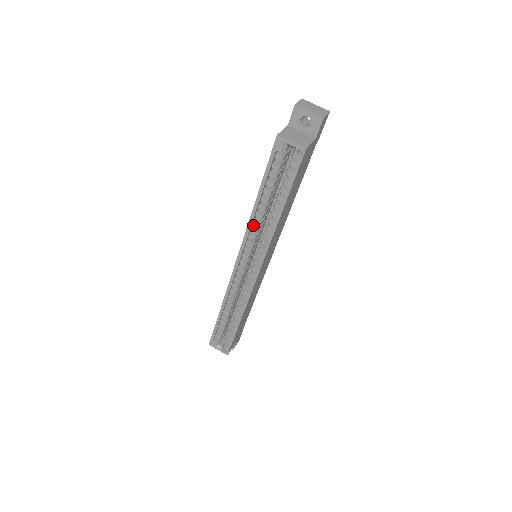
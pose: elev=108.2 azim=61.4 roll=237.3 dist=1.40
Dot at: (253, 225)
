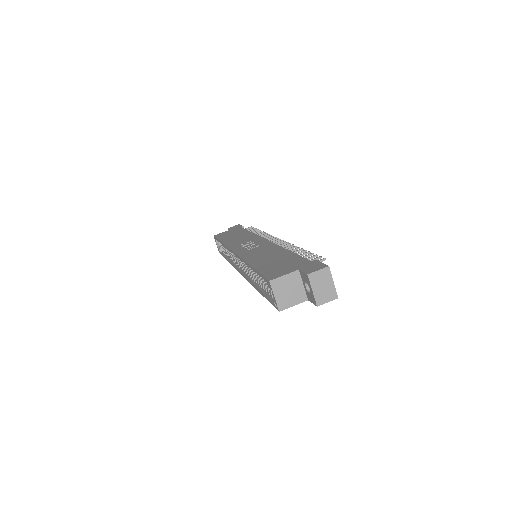
Dot at: occluded
